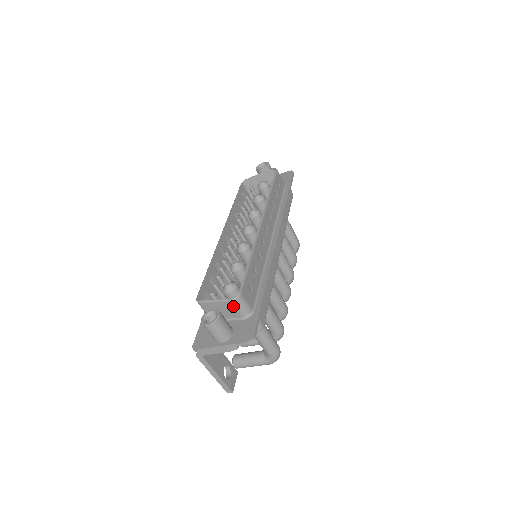
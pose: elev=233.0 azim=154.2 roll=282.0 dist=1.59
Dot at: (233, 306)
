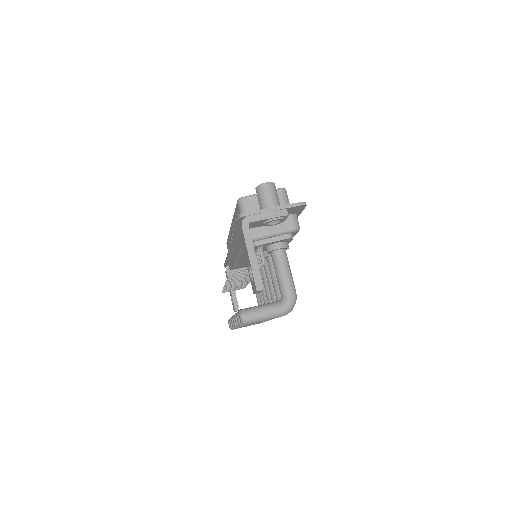
Dot at: (279, 196)
